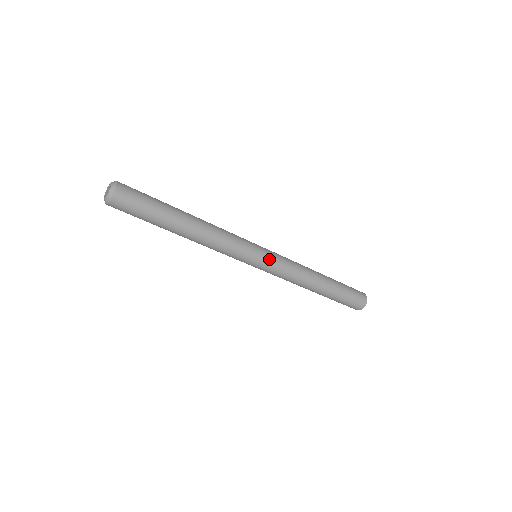
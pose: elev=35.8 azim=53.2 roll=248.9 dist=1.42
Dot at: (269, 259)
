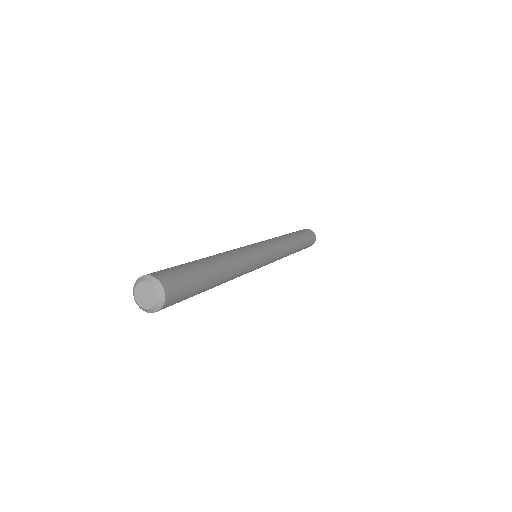
Dot at: (270, 260)
